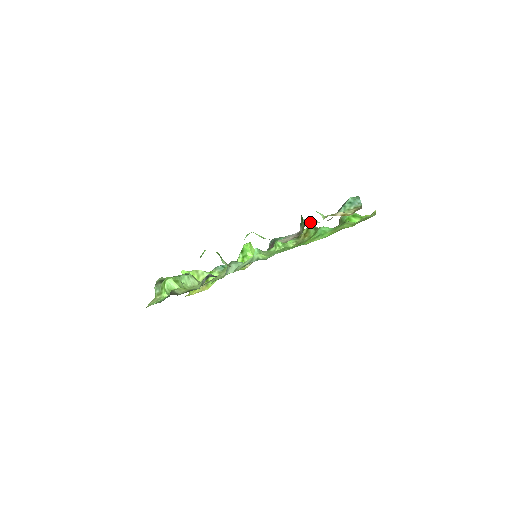
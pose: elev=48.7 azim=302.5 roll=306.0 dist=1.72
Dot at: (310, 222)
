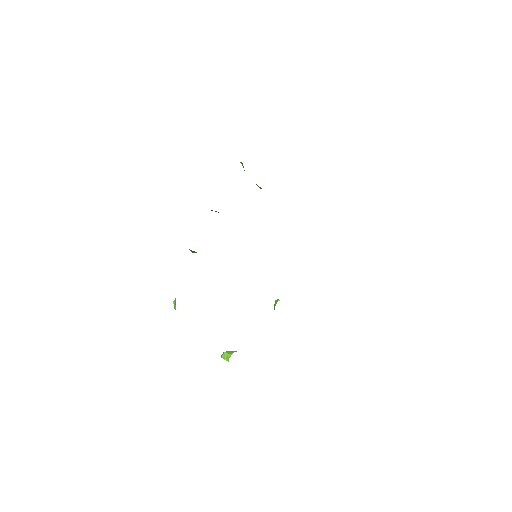
Dot at: occluded
